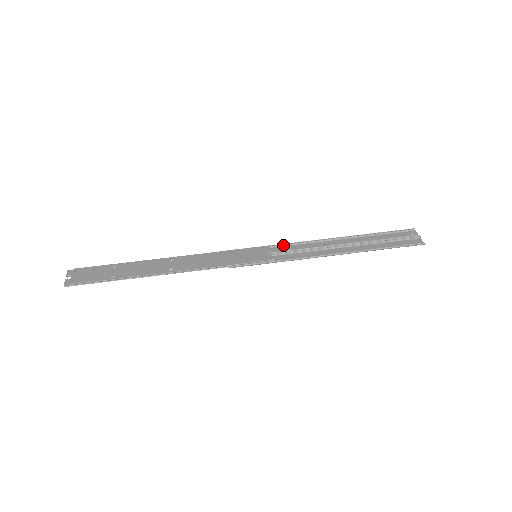
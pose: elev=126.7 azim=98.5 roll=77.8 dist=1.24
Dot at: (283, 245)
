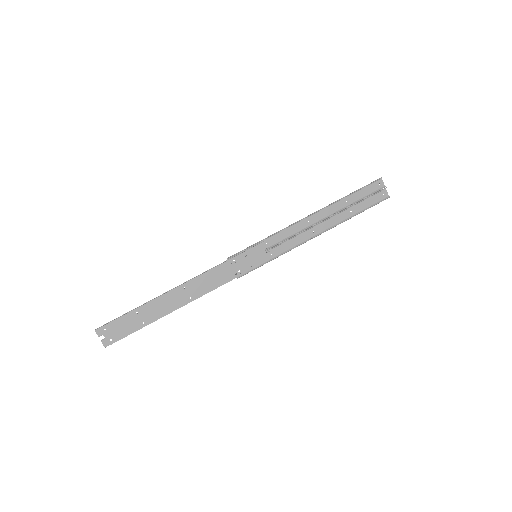
Dot at: (275, 234)
